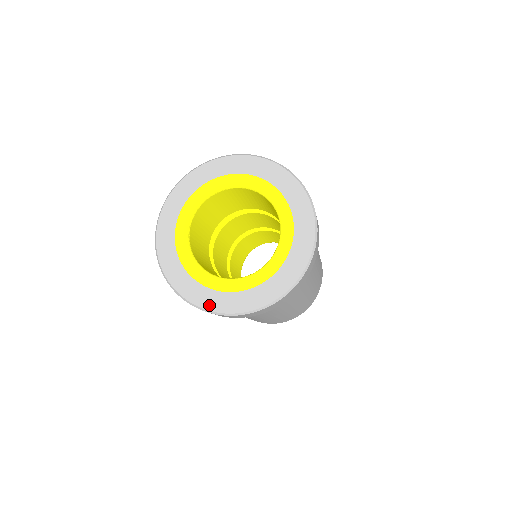
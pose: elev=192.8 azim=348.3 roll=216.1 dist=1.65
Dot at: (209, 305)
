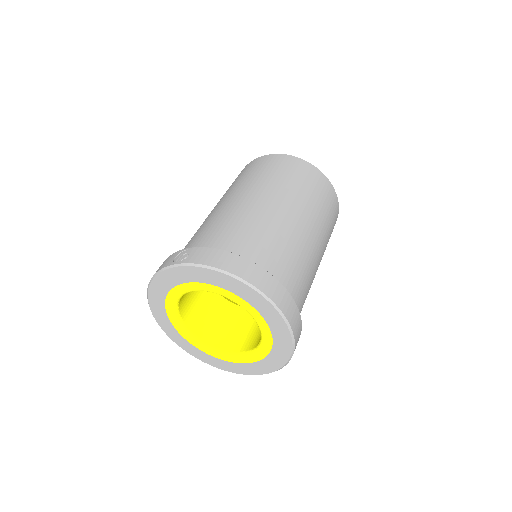
Dot at: (195, 355)
